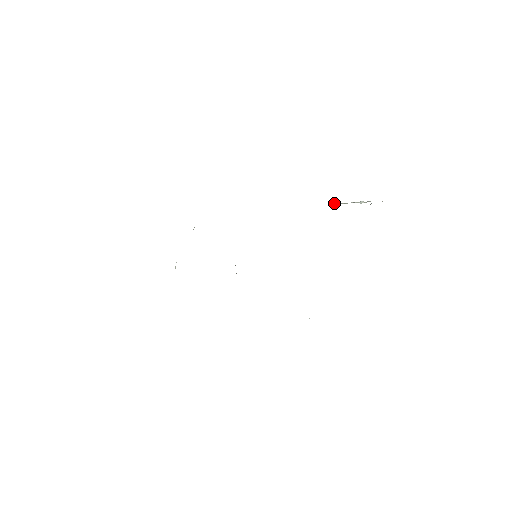
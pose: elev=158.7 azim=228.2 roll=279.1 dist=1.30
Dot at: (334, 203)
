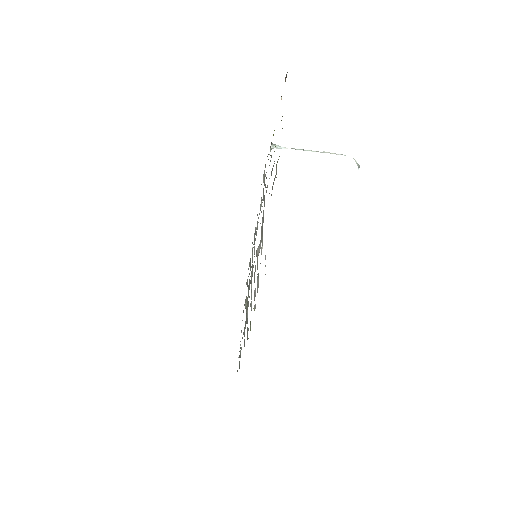
Dot at: (271, 144)
